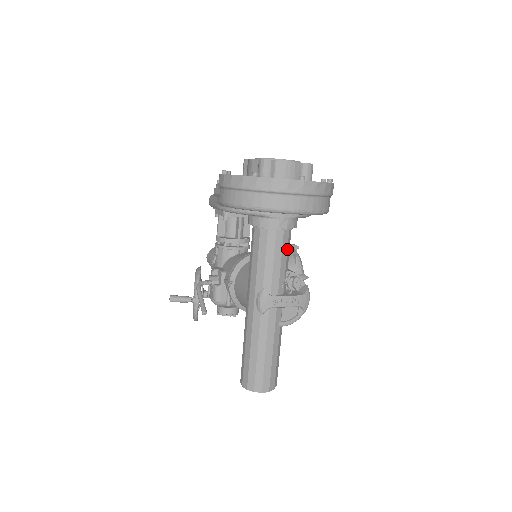
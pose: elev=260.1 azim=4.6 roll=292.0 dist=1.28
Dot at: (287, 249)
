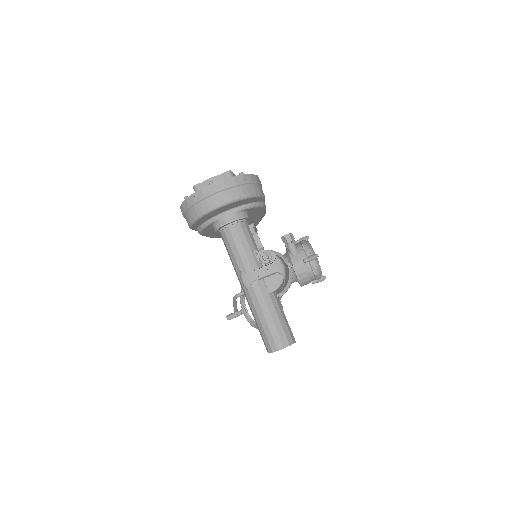
Dot at: (245, 236)
